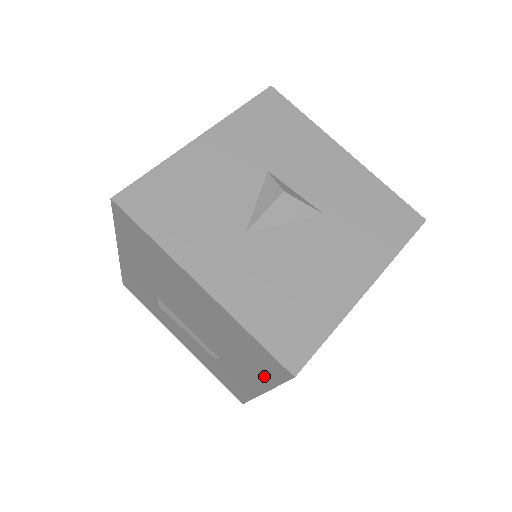
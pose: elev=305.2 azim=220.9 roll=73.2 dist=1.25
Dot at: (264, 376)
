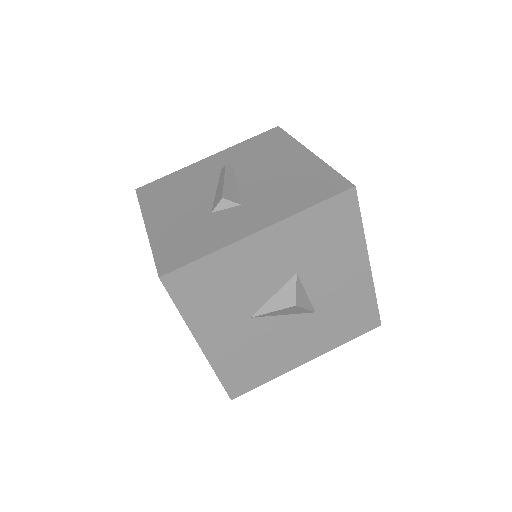
Dot at: occluded
